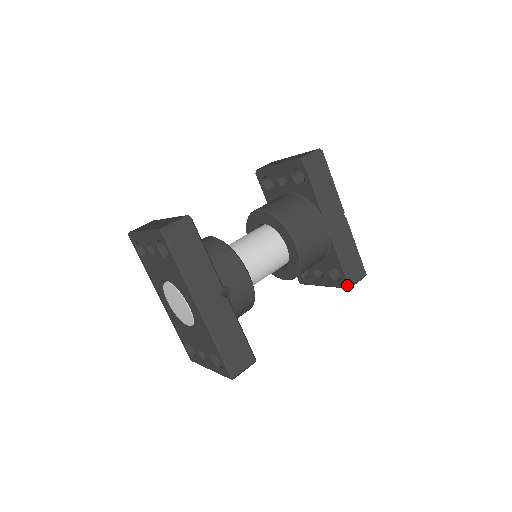
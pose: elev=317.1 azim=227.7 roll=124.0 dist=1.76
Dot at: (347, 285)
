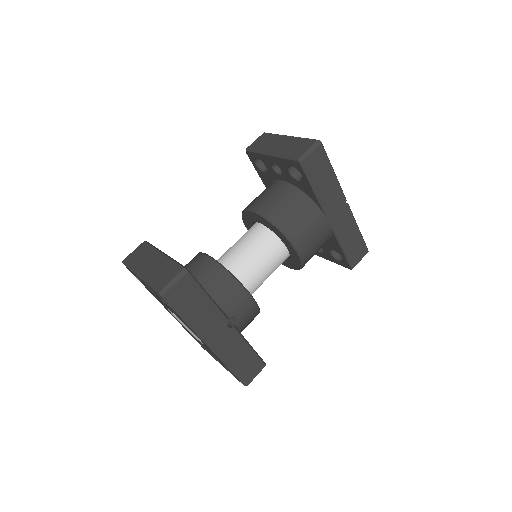
Dot at: (349, 267)
